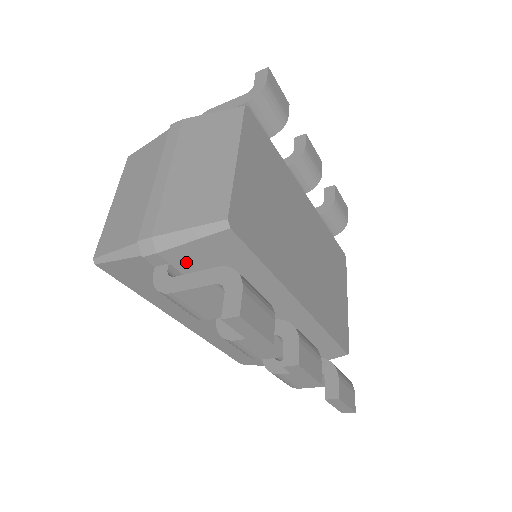
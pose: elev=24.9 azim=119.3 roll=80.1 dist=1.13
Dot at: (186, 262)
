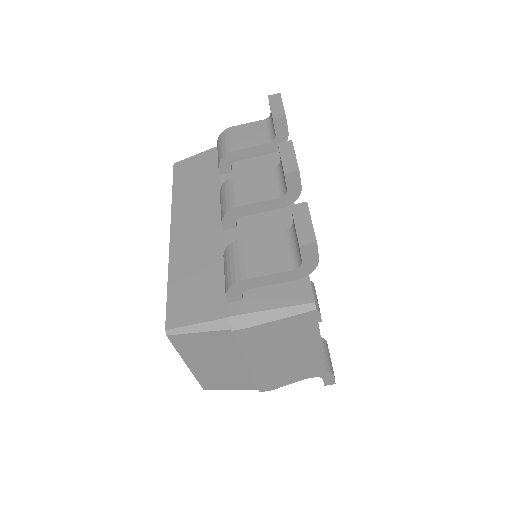
Dot at: occluded
